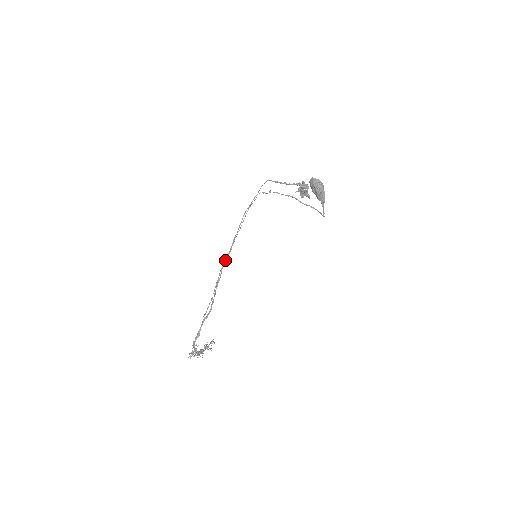
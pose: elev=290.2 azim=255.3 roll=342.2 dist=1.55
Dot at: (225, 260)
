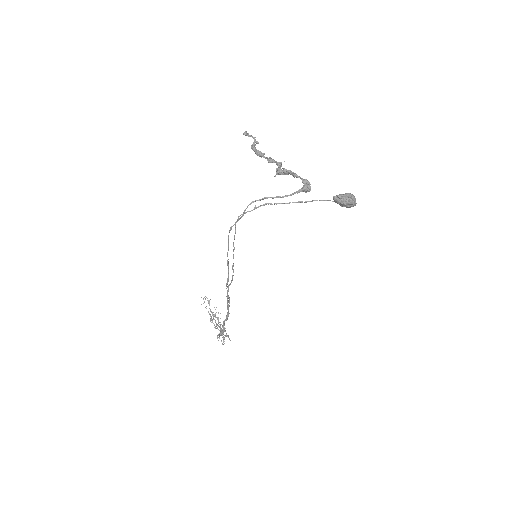
Dot at: occluded
